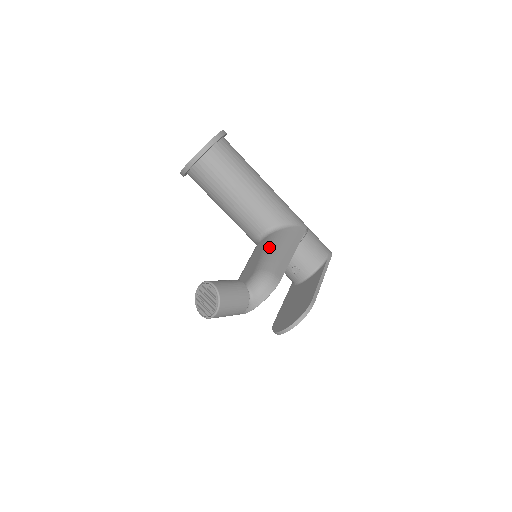
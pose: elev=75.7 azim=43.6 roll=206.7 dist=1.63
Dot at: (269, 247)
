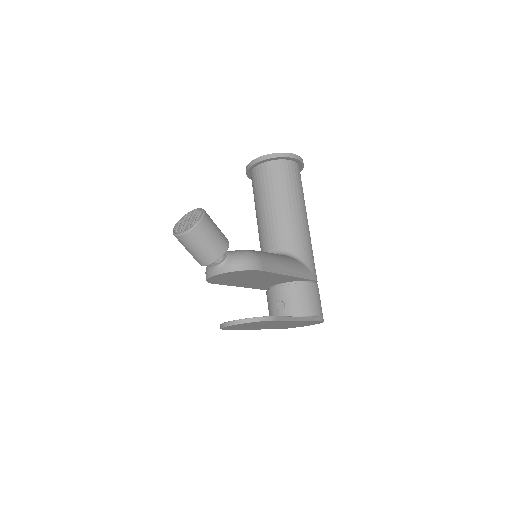
Dot at: (273, 253)
